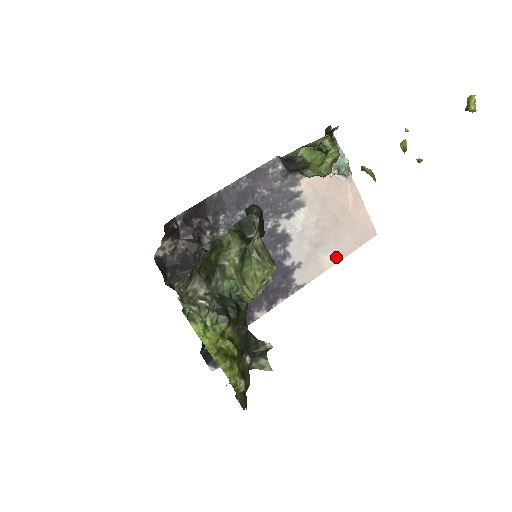
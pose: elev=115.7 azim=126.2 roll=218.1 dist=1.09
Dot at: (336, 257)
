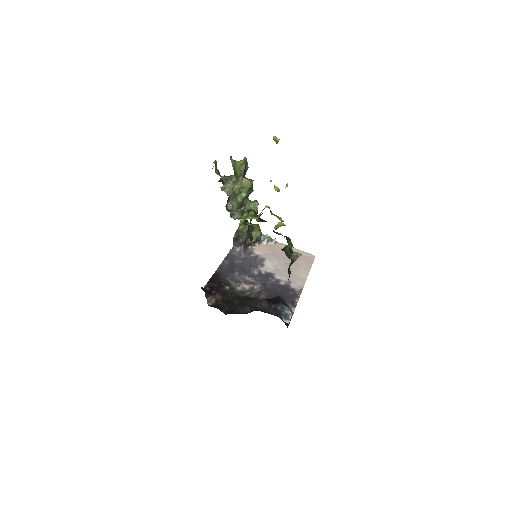
Dot at: (305, 272)
